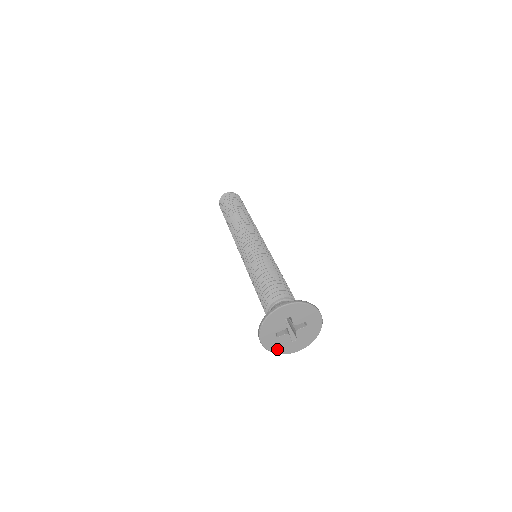
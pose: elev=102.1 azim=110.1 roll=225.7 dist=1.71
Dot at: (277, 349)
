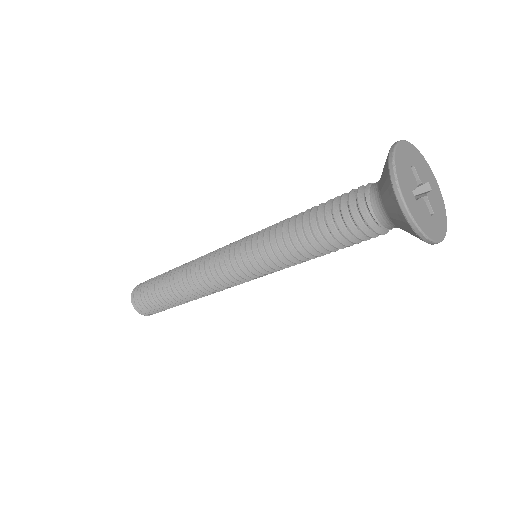
Dot at: (425, 227)
